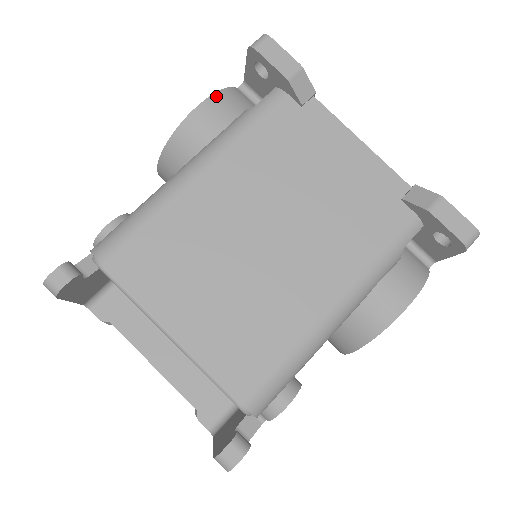
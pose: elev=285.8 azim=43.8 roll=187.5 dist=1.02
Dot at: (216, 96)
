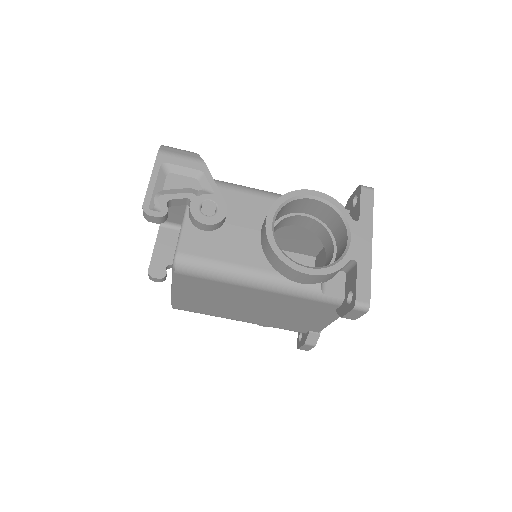
Dot at: (323, 276)
